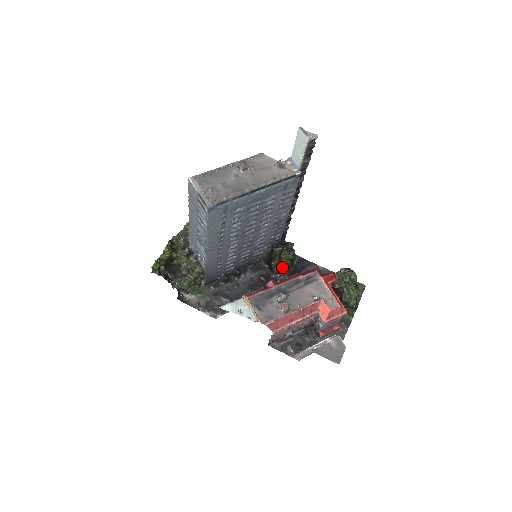
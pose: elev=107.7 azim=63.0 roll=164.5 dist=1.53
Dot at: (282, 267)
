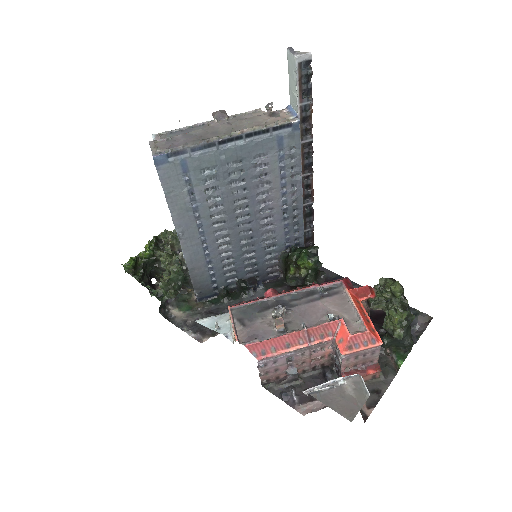
Dot at: (301, 279)
